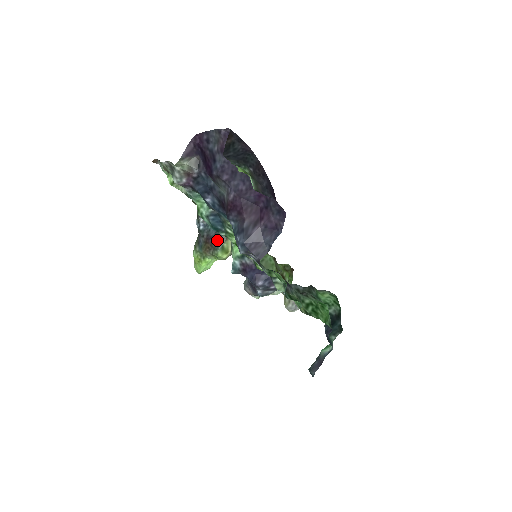
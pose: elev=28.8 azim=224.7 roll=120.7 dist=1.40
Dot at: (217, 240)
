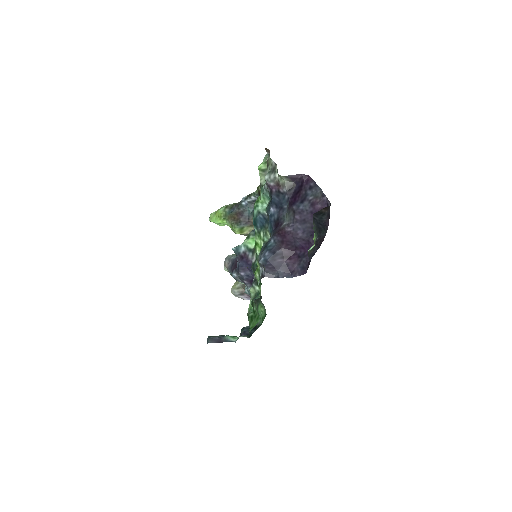
Dot at: (244, 221)
